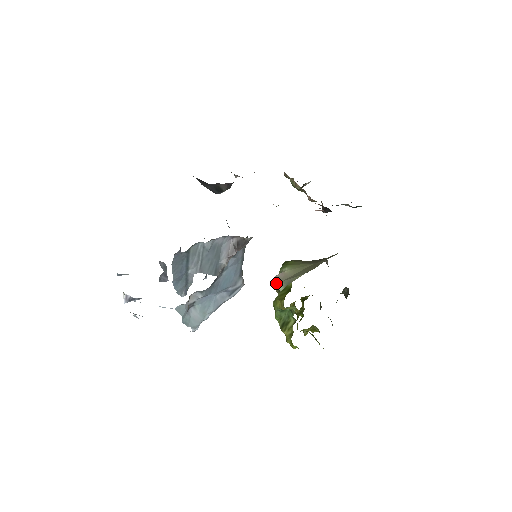
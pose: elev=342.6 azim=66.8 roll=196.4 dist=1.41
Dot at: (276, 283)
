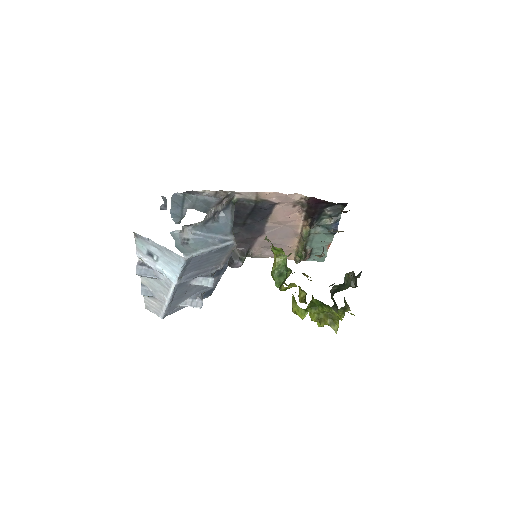
Dot at: occluded
